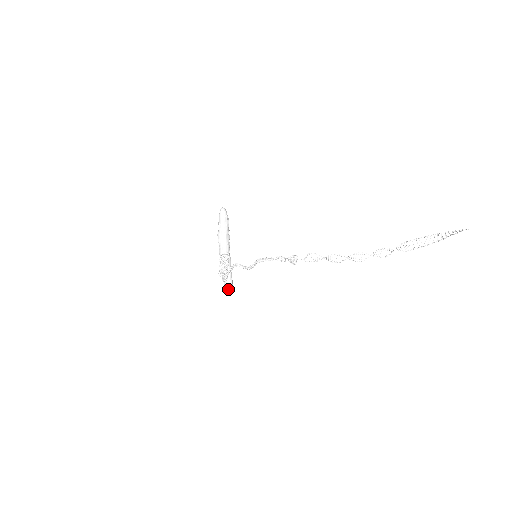
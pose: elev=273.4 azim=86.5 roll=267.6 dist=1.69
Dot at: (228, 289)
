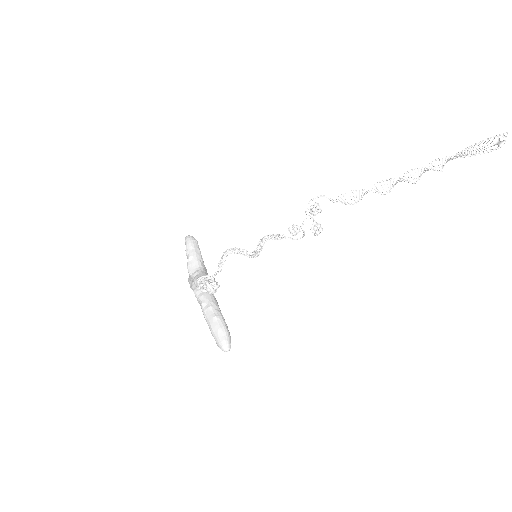
Dot at: (223, 337)
